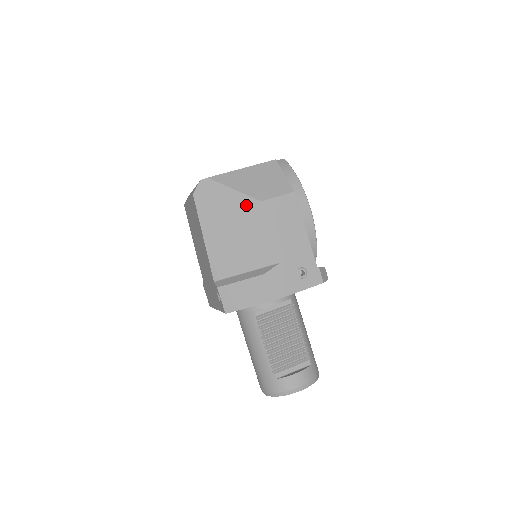
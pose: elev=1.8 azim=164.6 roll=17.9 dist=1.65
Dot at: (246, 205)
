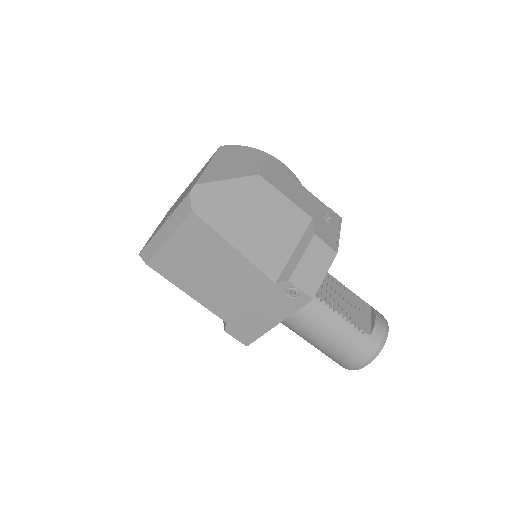
Dot at: (249, 187)
